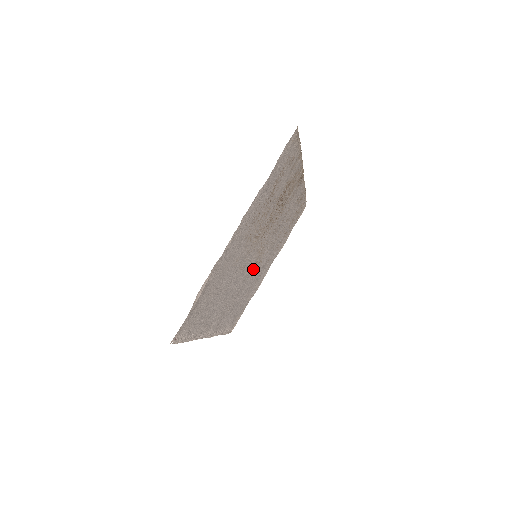
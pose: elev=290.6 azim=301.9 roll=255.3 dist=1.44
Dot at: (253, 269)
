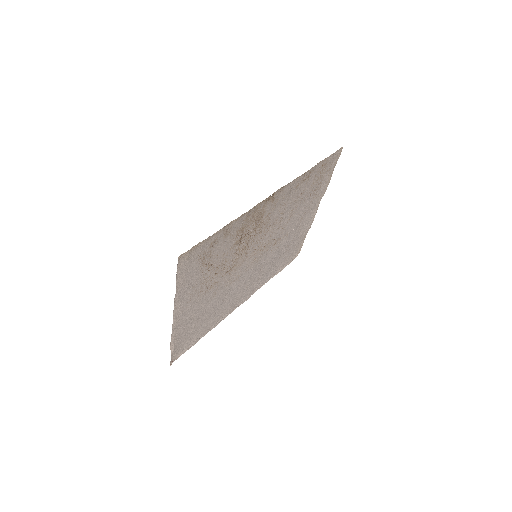
Dot at: (269, 250)
